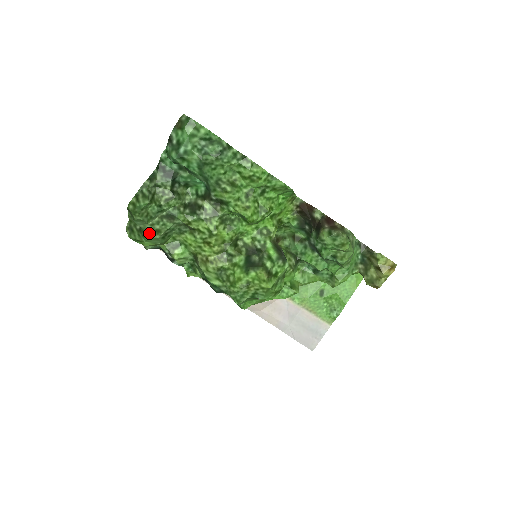
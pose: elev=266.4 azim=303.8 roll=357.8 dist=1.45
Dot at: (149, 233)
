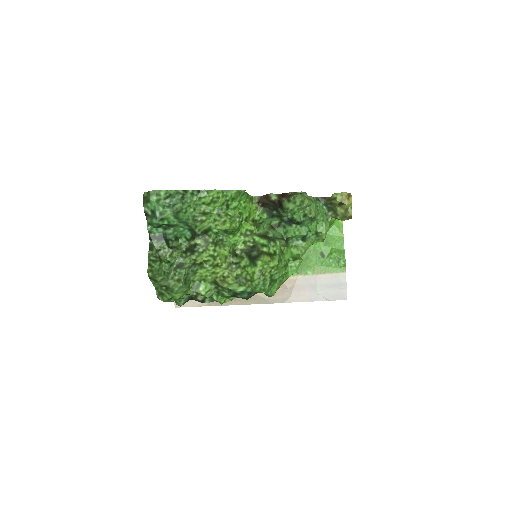
Dot at: (174, 286)
